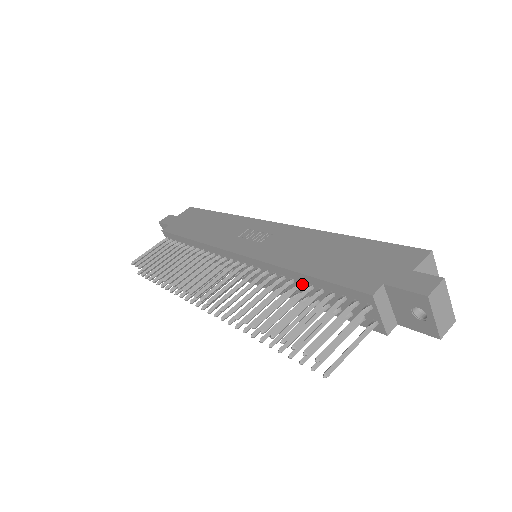
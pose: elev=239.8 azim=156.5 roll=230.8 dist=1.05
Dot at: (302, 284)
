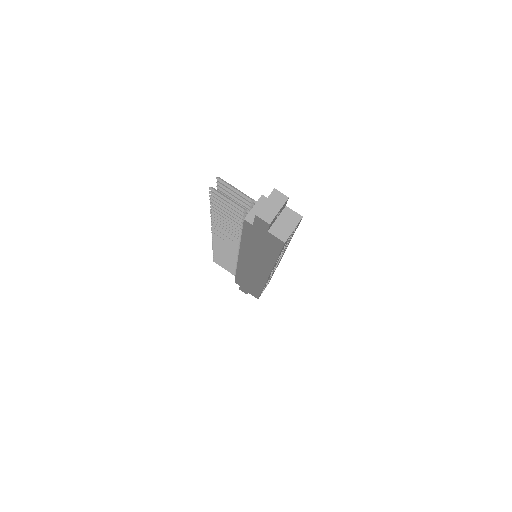
Dot at: occluded
